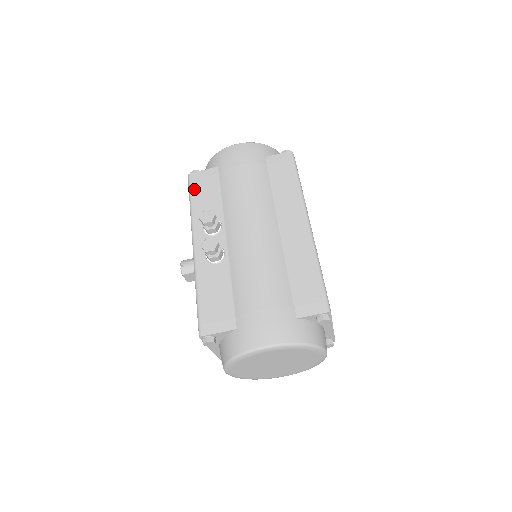
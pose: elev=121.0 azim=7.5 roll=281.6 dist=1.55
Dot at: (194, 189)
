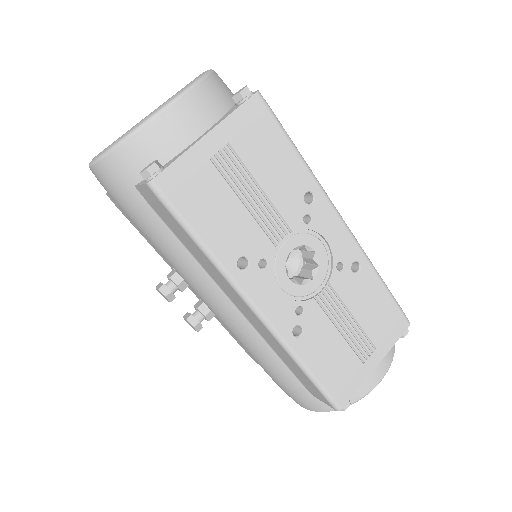
Dot at: occluded
